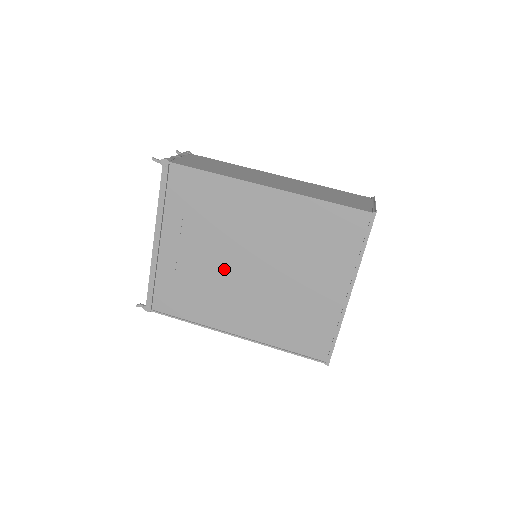
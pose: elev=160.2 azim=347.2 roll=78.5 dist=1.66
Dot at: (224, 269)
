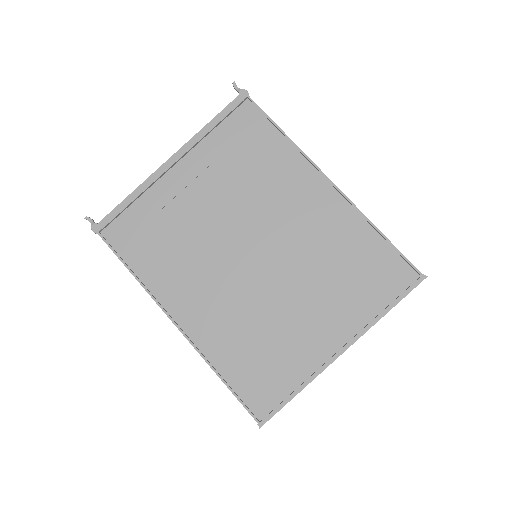
Dot at: (221, 238)
